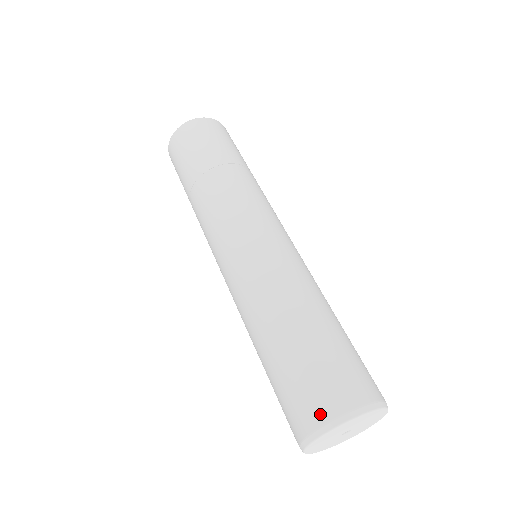
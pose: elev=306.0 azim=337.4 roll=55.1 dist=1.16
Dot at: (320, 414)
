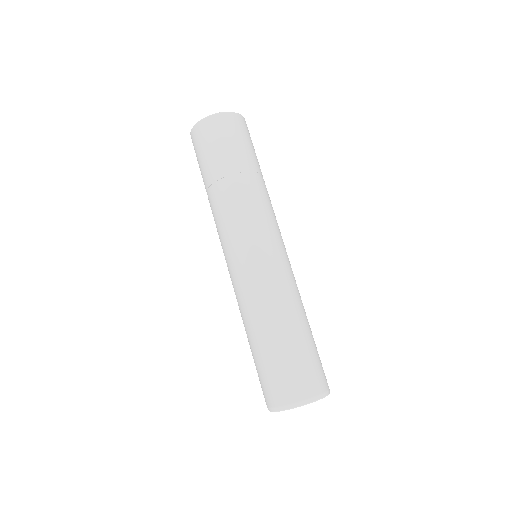
Dot at: (266, 401)
